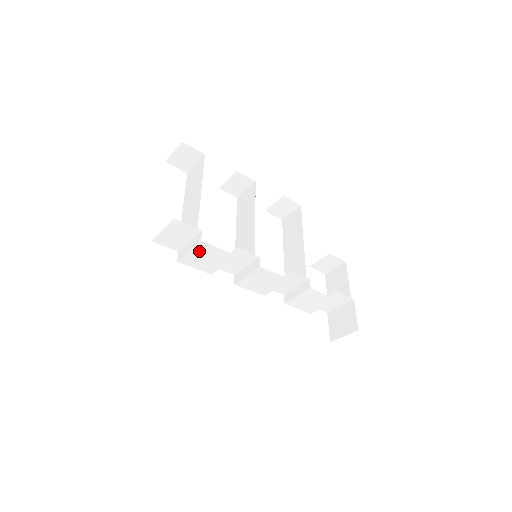
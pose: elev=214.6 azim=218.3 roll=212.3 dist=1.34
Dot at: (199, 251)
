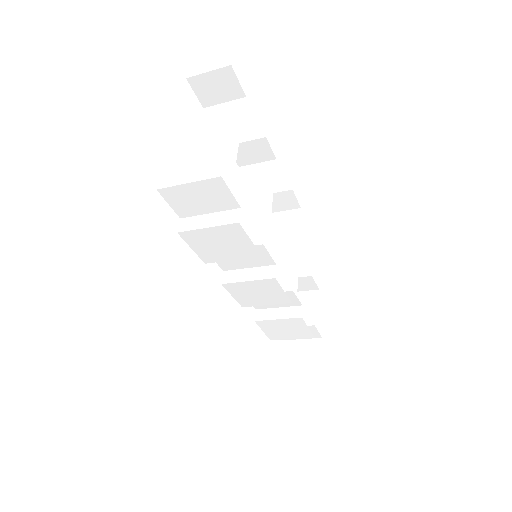
Dot at: (221, 233)
